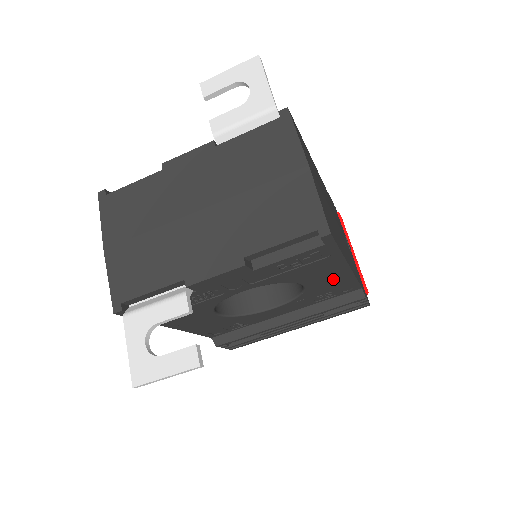
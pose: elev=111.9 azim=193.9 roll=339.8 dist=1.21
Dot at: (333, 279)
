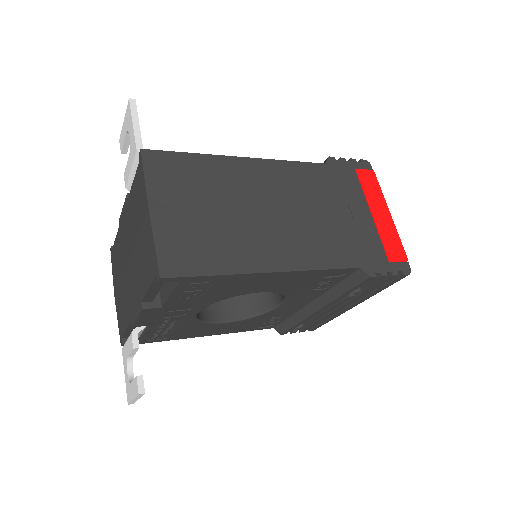
Dot at: (284, 280)
